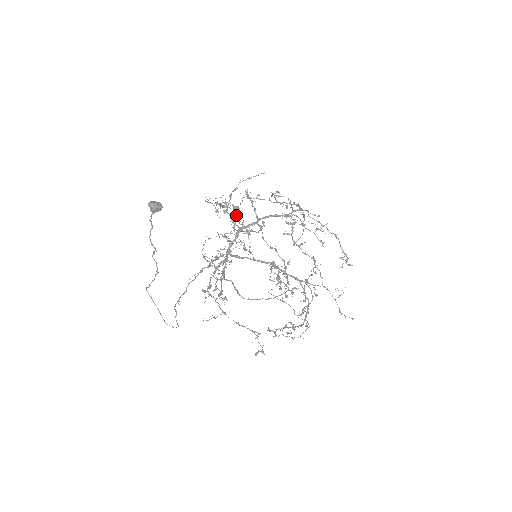
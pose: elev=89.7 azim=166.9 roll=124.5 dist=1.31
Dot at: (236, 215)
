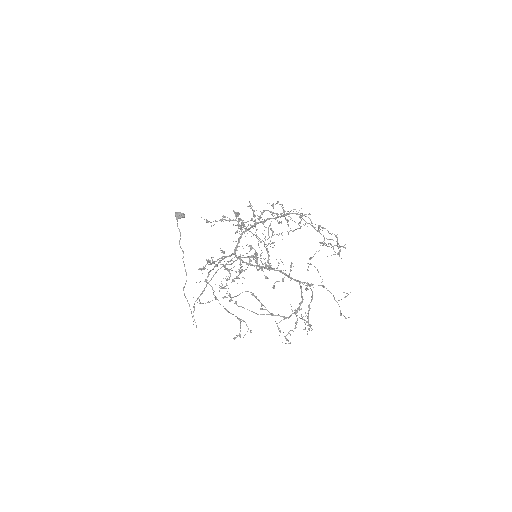
Dot at: occluded
